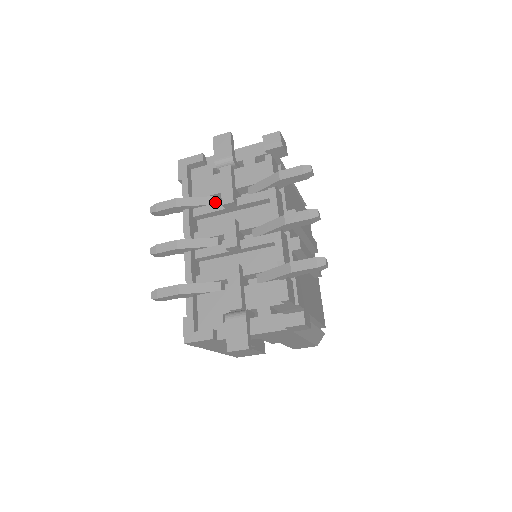
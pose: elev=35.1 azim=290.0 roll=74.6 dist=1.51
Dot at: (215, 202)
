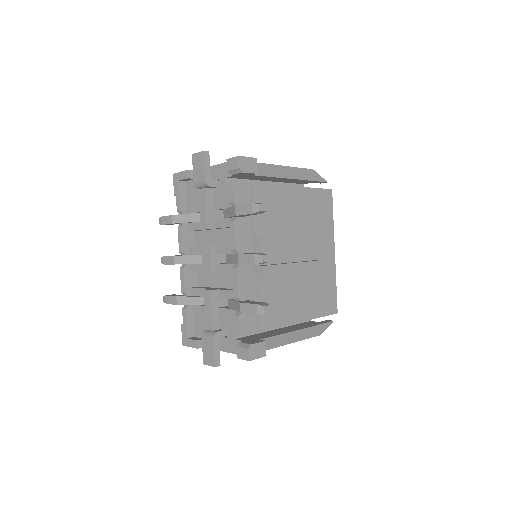
Dot at: occluded
